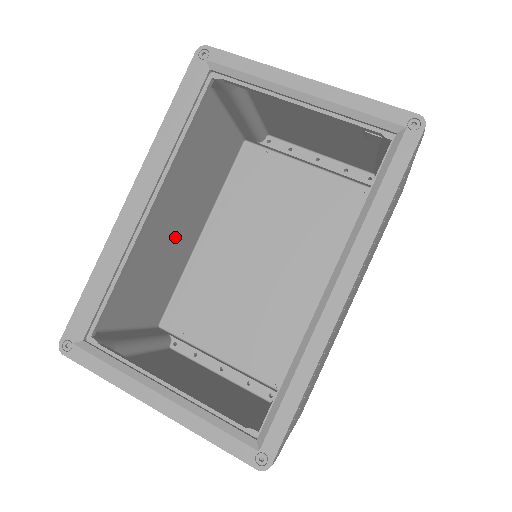
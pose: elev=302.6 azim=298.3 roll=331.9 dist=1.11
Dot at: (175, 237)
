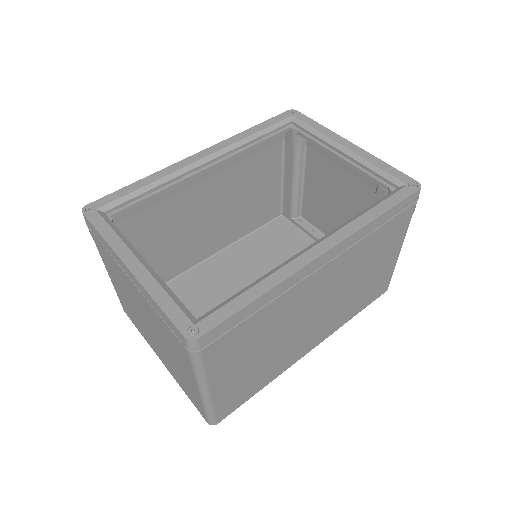
Dot at: (199, 229)
